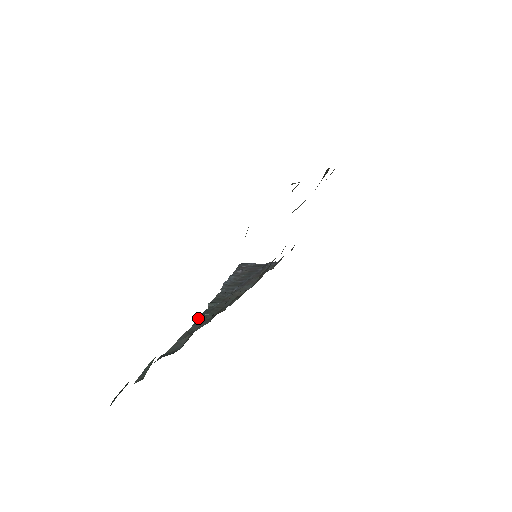
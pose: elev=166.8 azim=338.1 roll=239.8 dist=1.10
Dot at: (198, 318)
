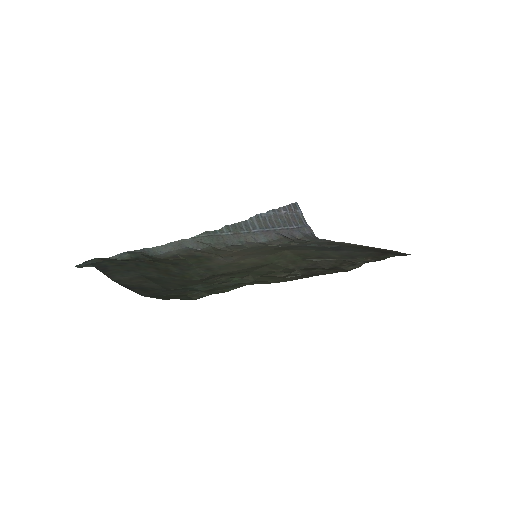
Dot at: (202, 235)
